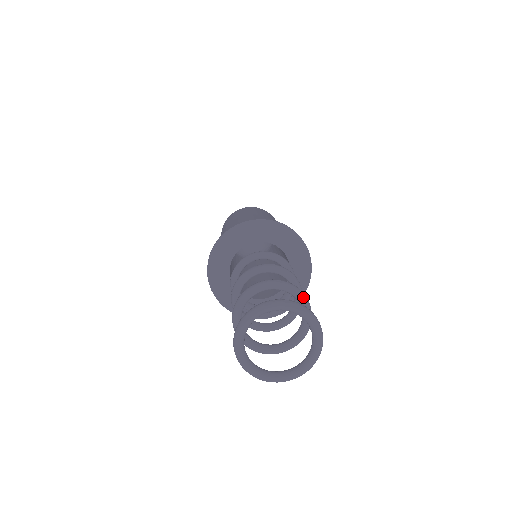
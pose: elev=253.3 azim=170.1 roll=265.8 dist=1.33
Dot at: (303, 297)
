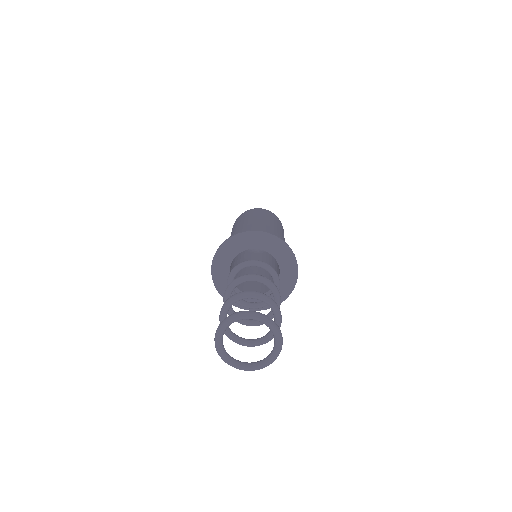
Dot at: (280, 317)
